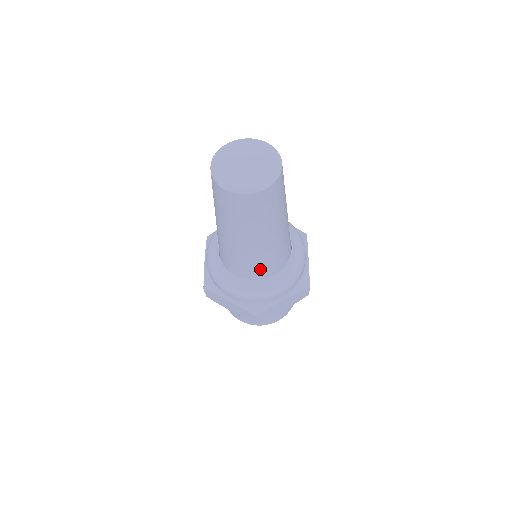
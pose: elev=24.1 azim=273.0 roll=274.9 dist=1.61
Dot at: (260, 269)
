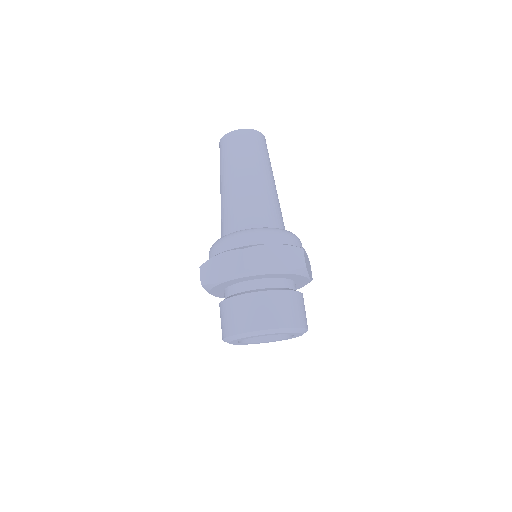
Dot at: (250, 214)
